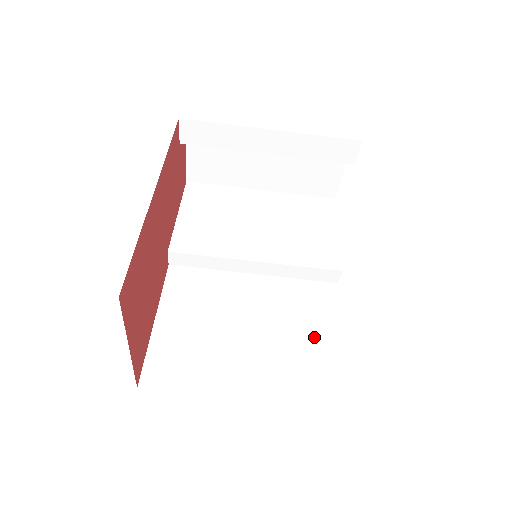
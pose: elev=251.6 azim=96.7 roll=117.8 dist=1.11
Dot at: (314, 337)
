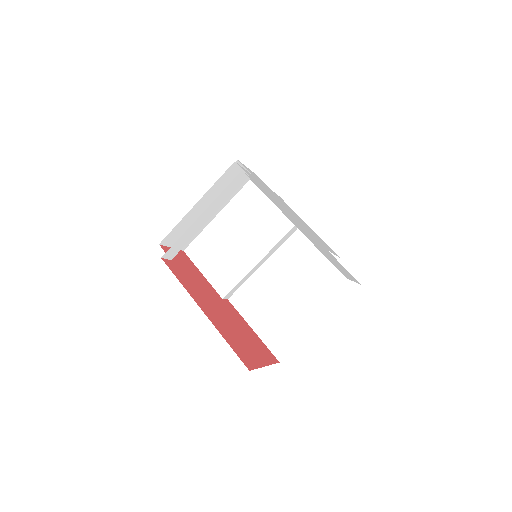
Dot at: (318, 266)
